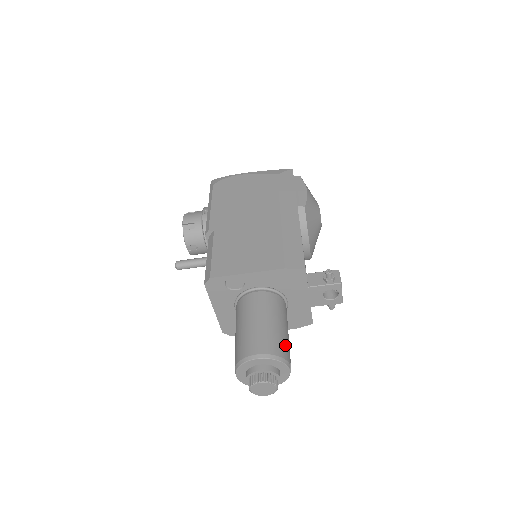
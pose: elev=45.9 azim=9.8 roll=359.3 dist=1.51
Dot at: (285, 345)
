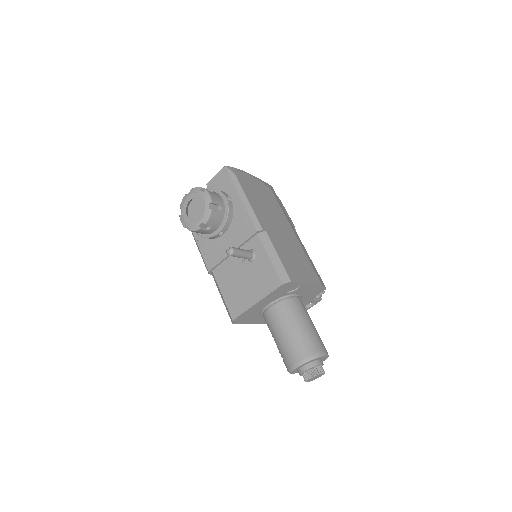
Dot at: occluded
